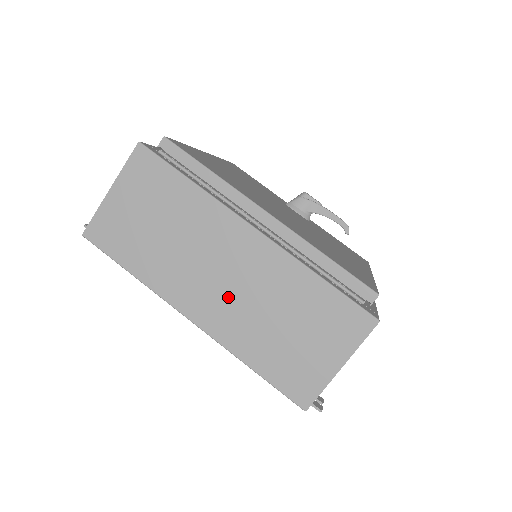
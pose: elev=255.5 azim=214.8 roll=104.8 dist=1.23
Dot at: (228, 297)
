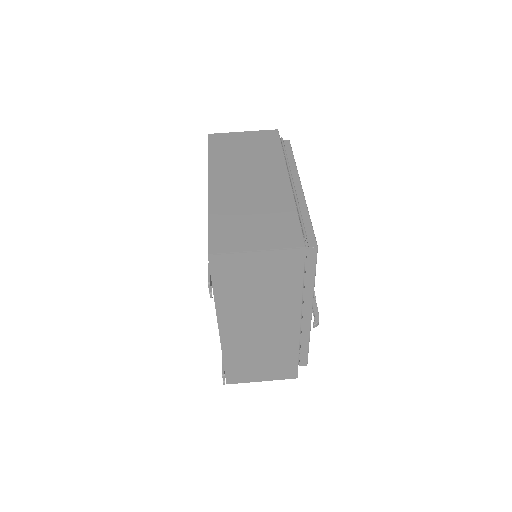
Dot at: (240, 189)
